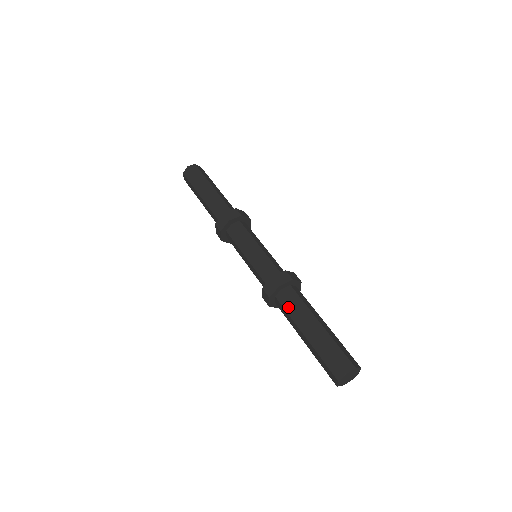
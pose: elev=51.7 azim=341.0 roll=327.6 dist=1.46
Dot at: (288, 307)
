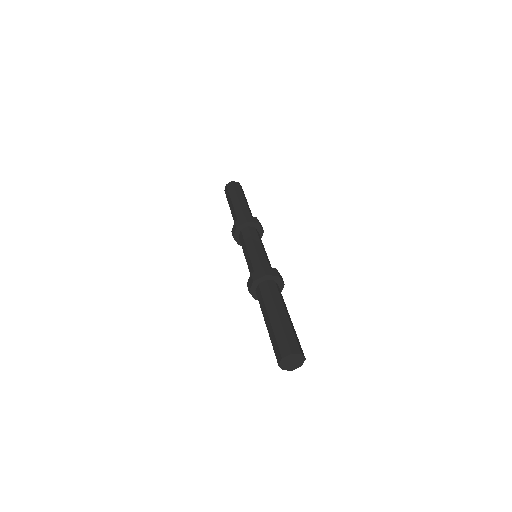
Dot at: (265, 294)
